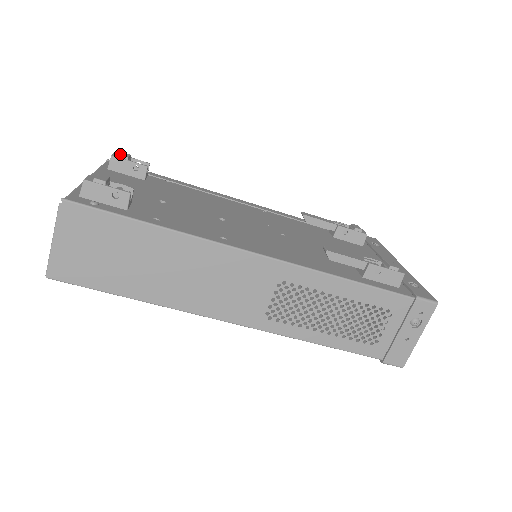
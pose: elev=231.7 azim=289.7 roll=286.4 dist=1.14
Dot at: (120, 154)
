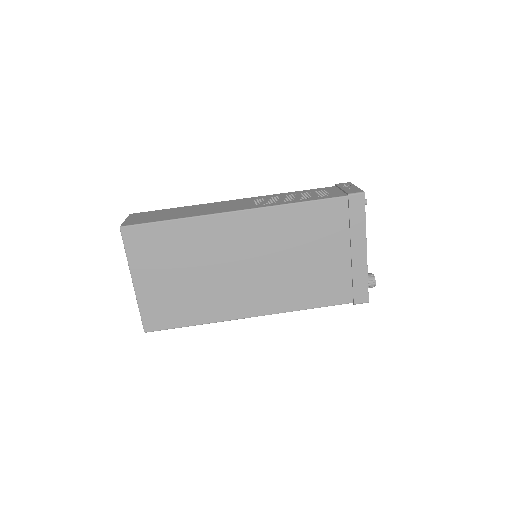
Dot at: occluded
